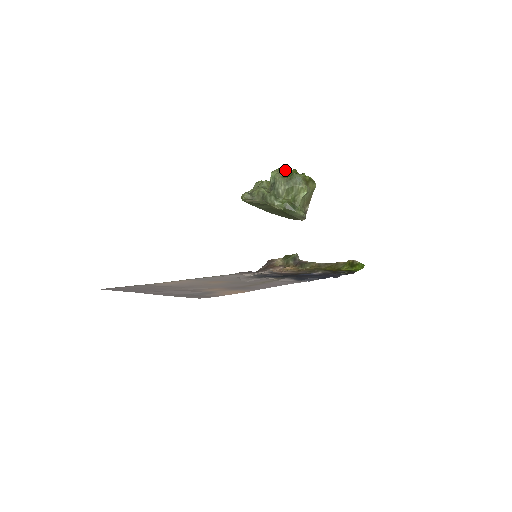
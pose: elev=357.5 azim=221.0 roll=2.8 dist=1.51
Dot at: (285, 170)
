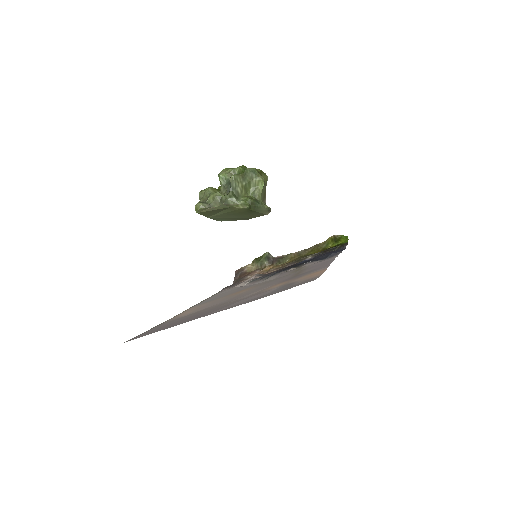
Dot at: (234, 168)
